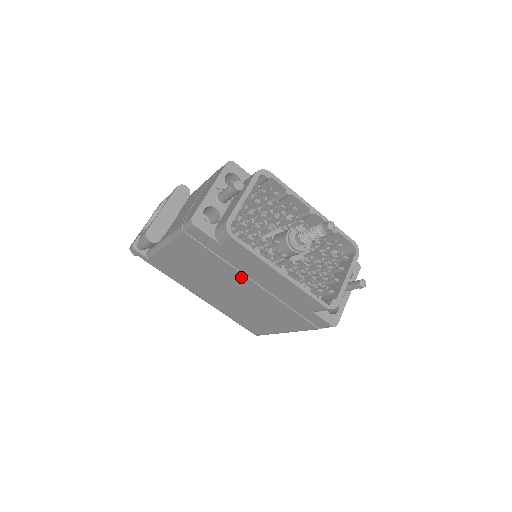
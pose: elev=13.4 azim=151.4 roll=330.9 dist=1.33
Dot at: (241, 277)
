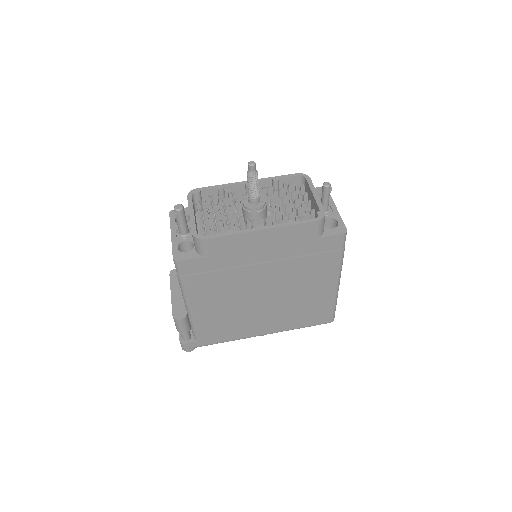
Dot at: (251, 270)
